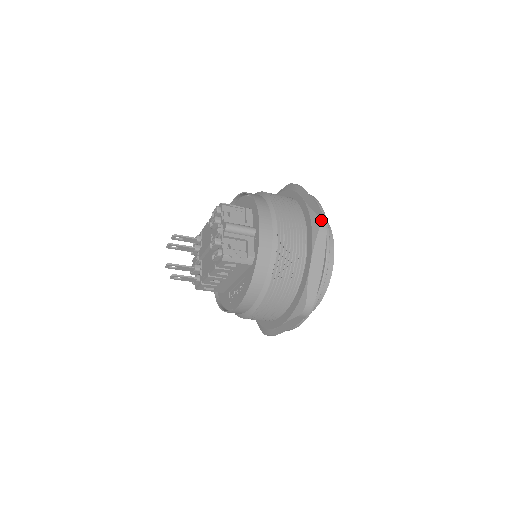
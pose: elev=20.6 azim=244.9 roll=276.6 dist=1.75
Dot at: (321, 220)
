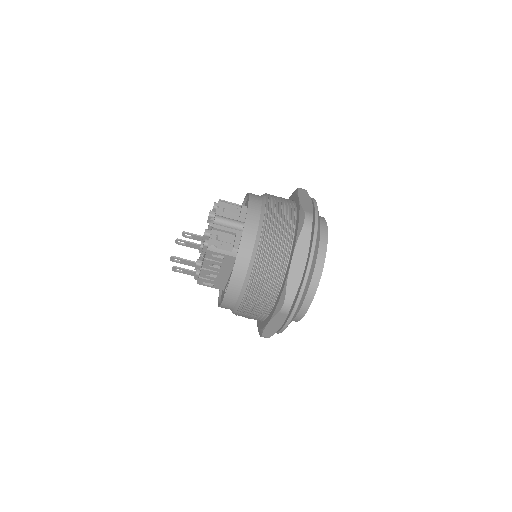
Dot at: (308, 217)
